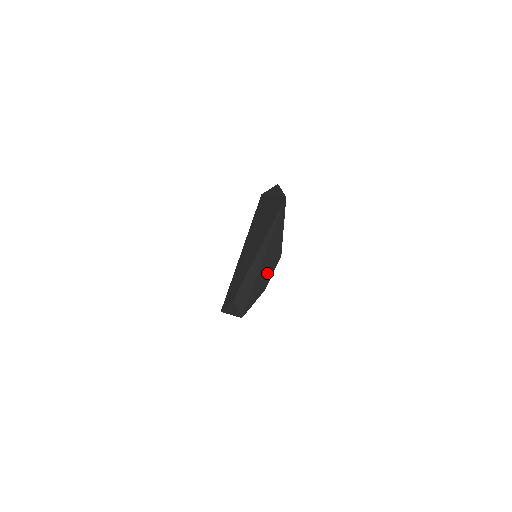
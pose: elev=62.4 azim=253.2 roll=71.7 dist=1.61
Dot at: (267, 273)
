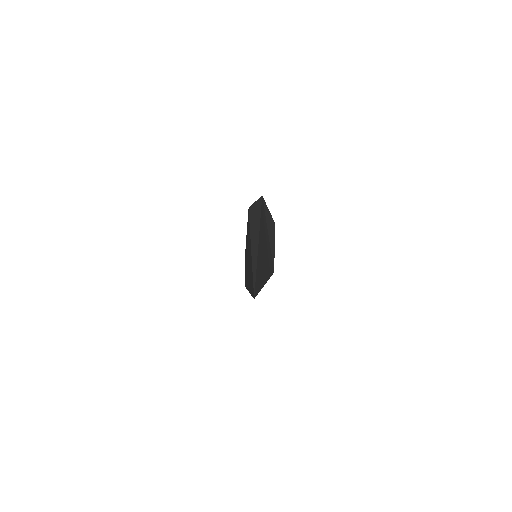
Dot at: occluded
